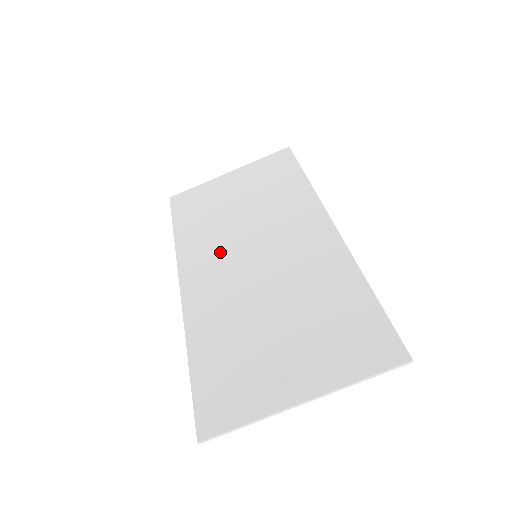
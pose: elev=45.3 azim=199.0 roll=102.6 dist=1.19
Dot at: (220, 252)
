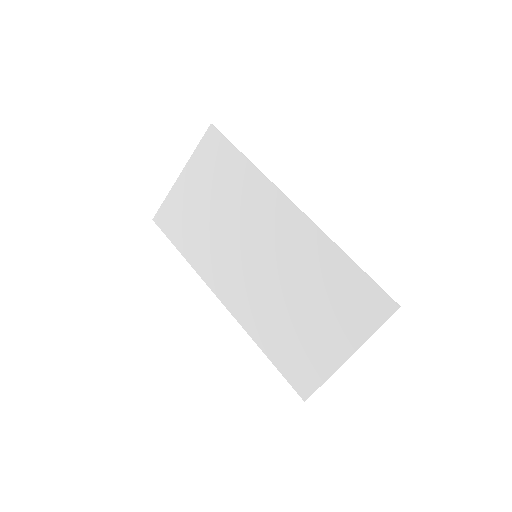
Dot at: (228, 262)
